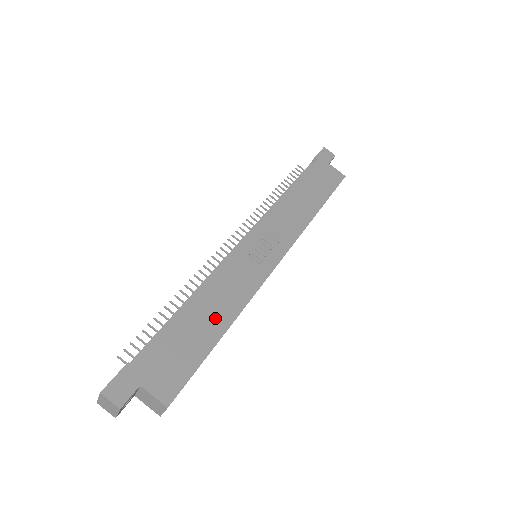
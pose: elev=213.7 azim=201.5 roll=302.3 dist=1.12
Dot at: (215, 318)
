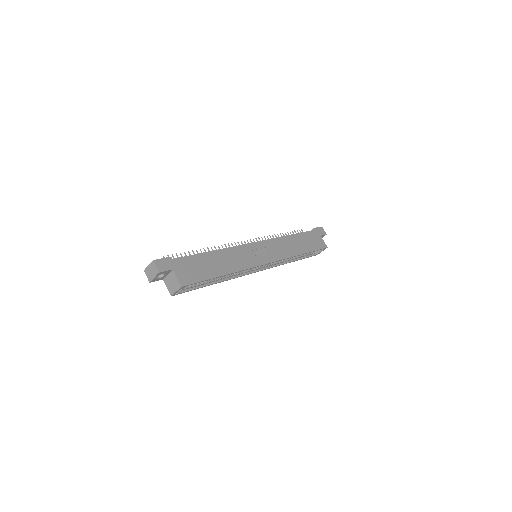
Dot at: (222, 266)
